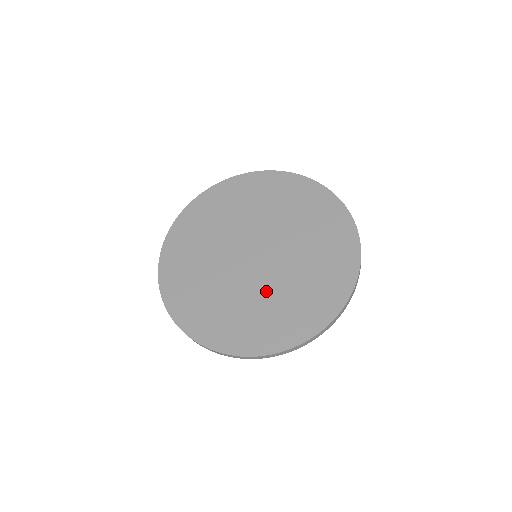
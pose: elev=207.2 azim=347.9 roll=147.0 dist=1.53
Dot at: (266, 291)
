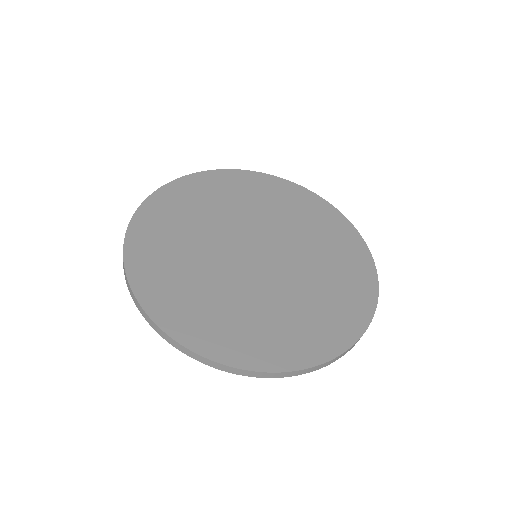
Dot at: (235, 288)
